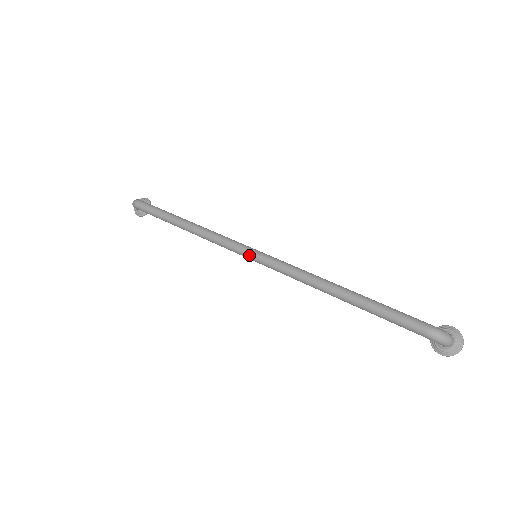
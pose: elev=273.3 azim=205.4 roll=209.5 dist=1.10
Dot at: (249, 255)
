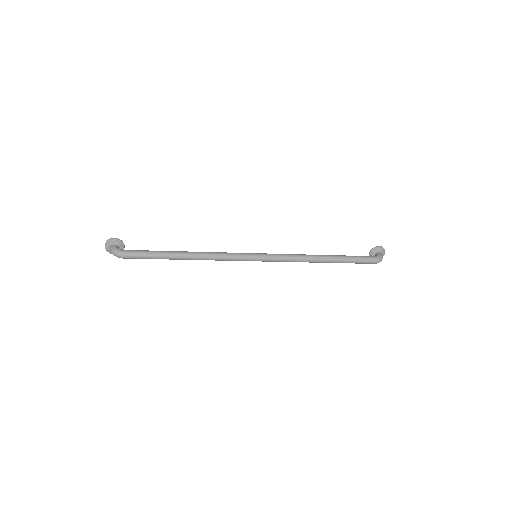
Dot at: occluded
